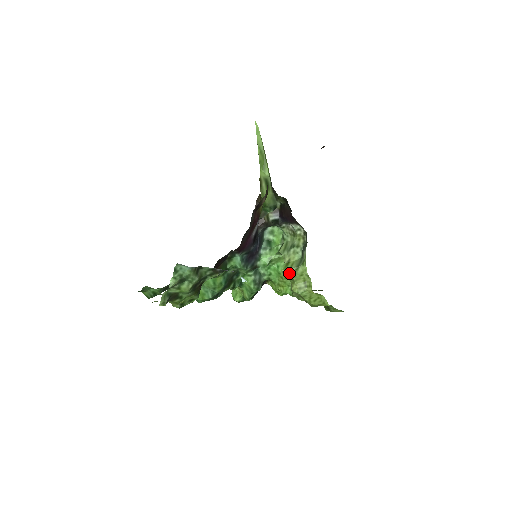
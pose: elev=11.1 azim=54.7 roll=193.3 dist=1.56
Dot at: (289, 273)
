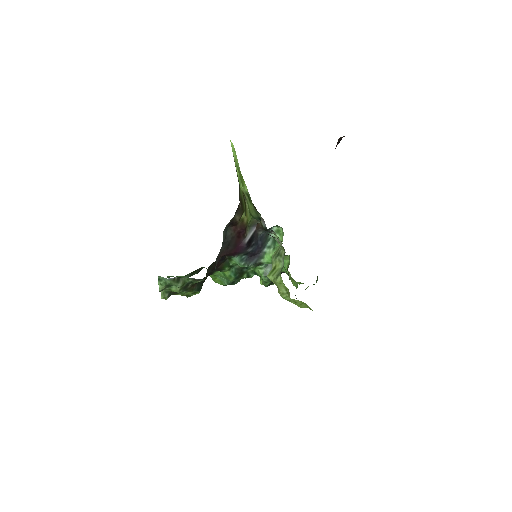
Dot at: (272, 280)
